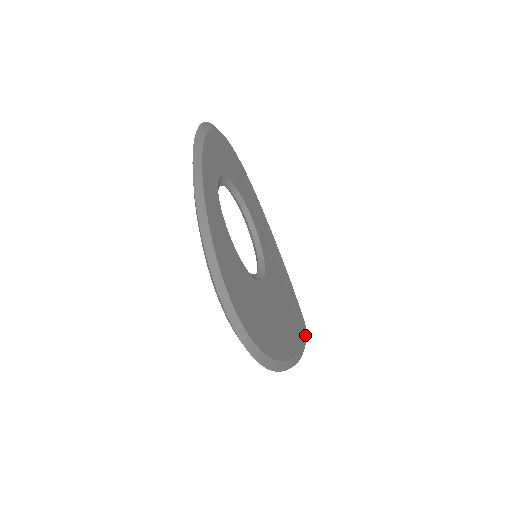
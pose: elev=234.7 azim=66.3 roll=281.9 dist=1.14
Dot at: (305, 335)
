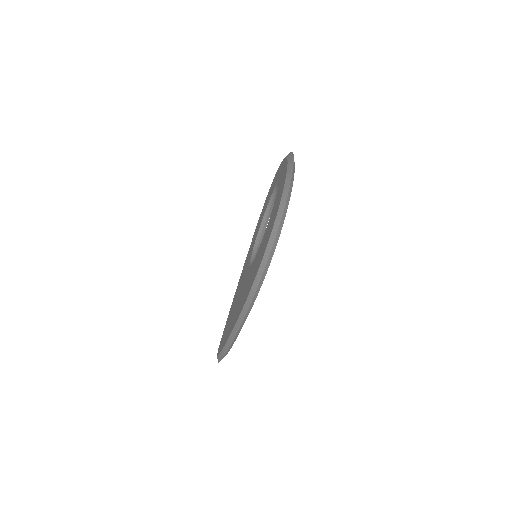
Dot at: occluded
